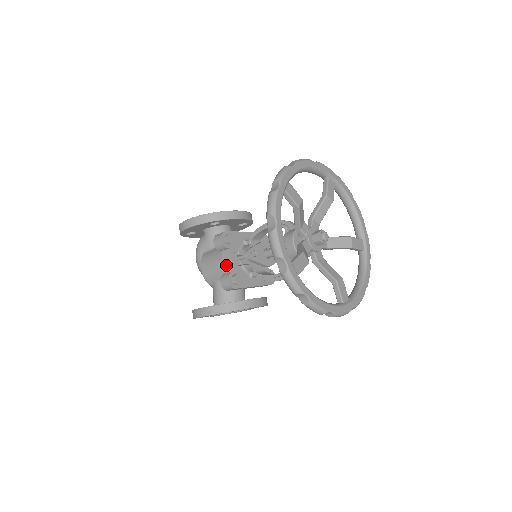
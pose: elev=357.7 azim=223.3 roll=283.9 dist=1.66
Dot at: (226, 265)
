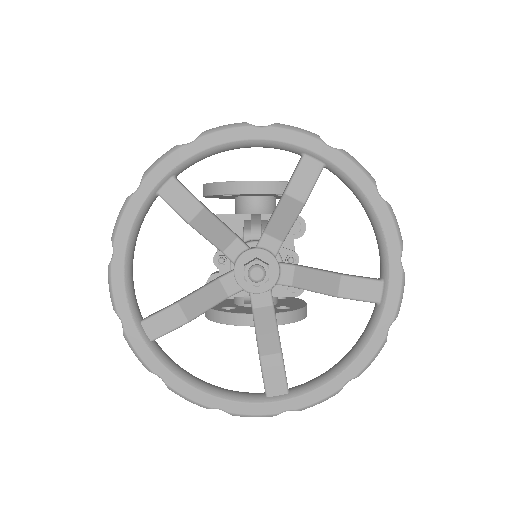
Dot at: occluded
